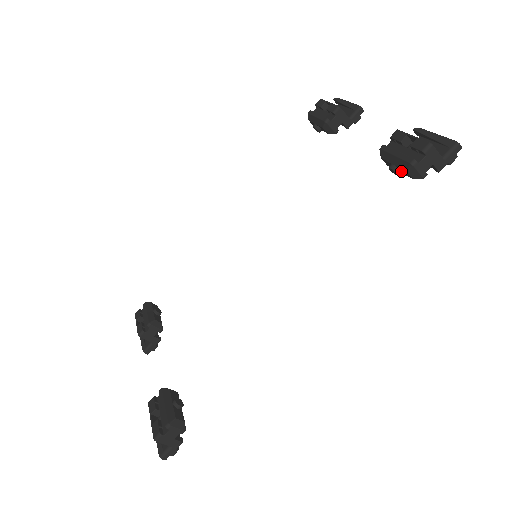
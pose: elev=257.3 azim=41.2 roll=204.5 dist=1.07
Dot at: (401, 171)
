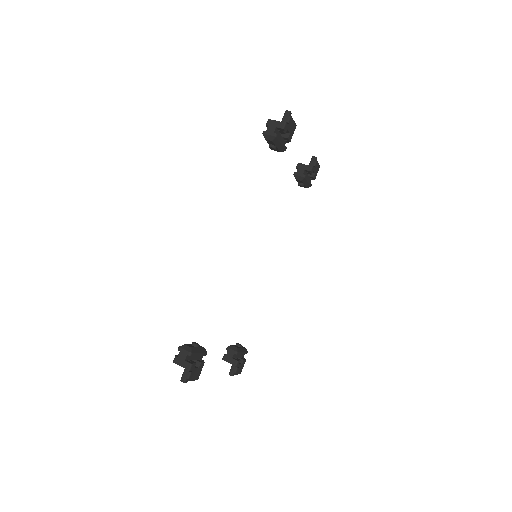
Dot at: (272, 144)
